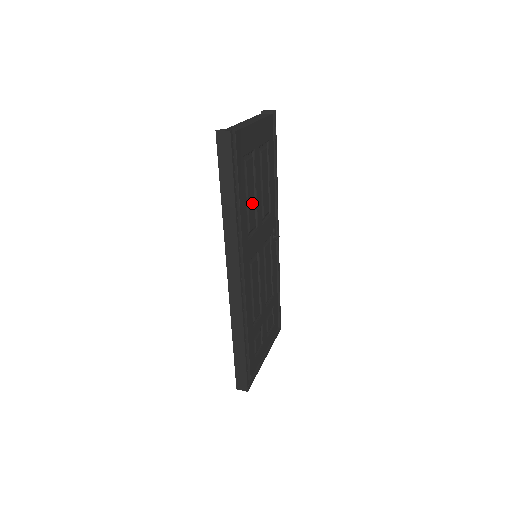
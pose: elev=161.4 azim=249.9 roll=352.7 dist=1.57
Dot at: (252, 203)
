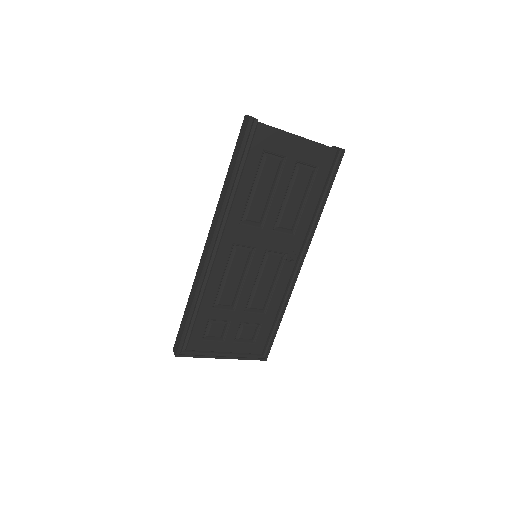
Dot at: (262, 199)
